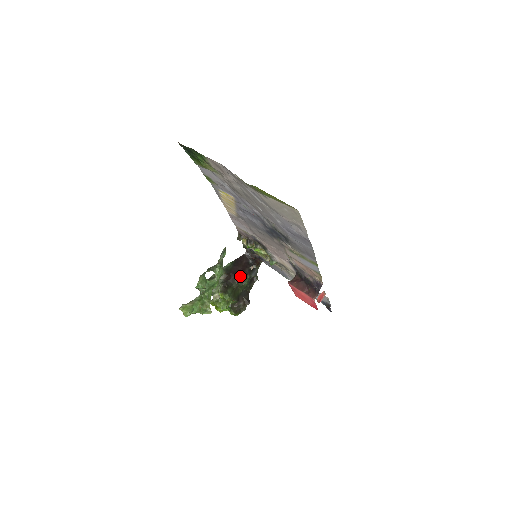
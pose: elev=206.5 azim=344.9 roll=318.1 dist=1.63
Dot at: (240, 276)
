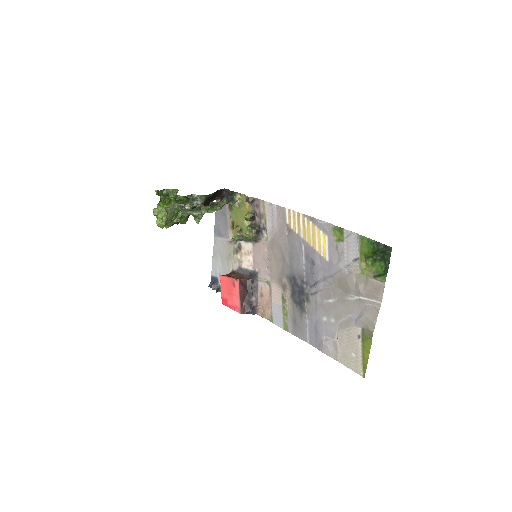
Dot at: occluded
